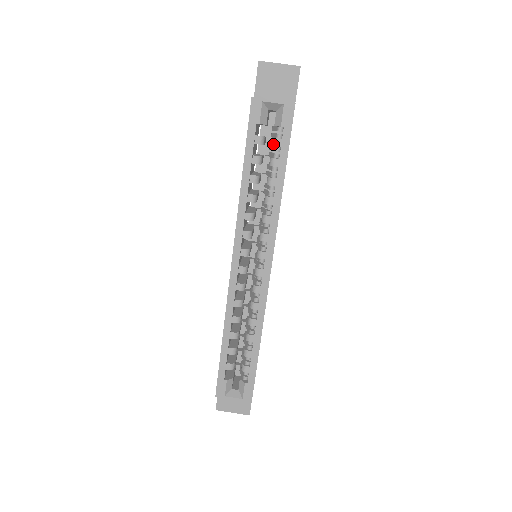
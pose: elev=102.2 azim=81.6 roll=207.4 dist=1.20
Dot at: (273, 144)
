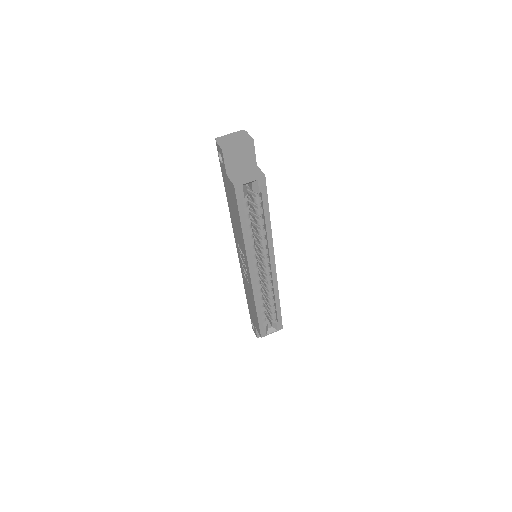
Dot at: (255, 202)
